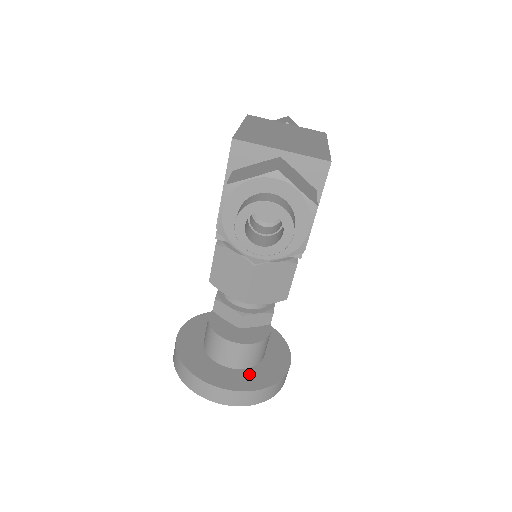
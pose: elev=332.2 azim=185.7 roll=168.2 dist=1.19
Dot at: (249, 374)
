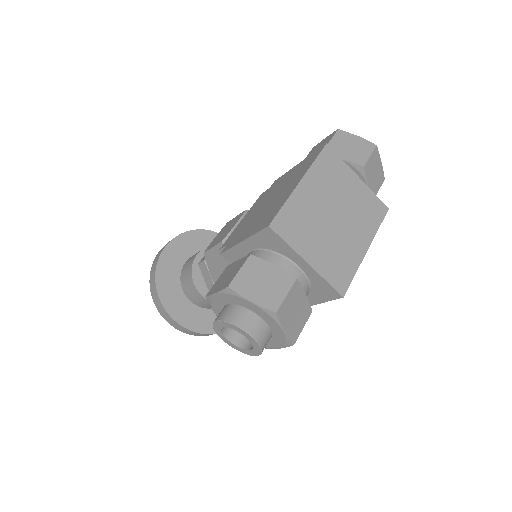
Dot at: (203, 315)
